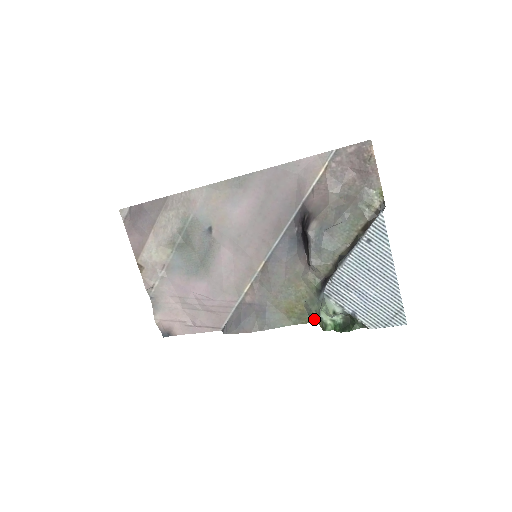
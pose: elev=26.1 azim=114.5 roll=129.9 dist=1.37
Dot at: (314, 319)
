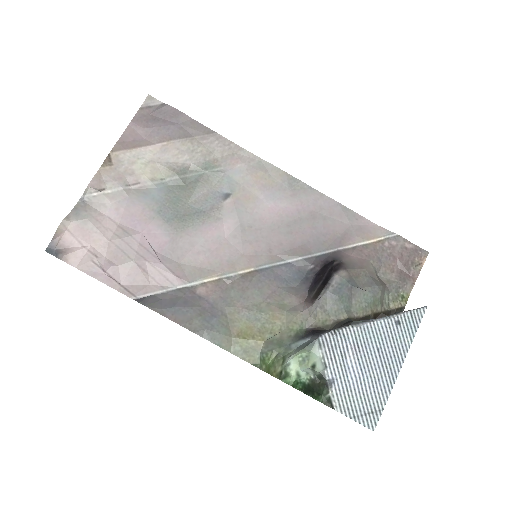
Dot at: (263, 363)
